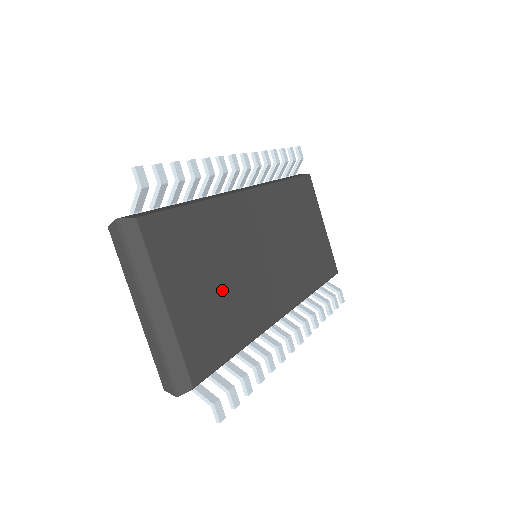
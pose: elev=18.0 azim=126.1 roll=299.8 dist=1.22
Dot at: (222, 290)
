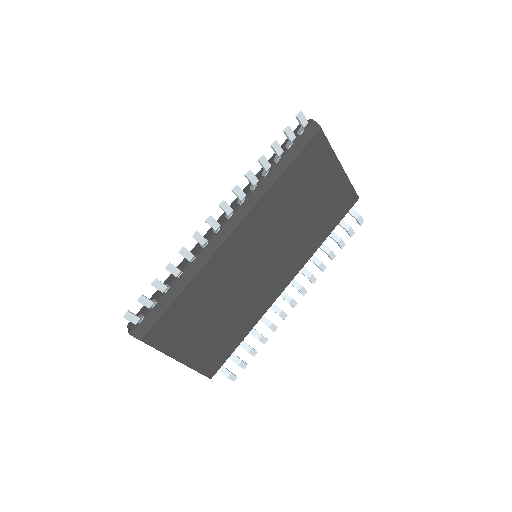
Dot at: (222, 320)
